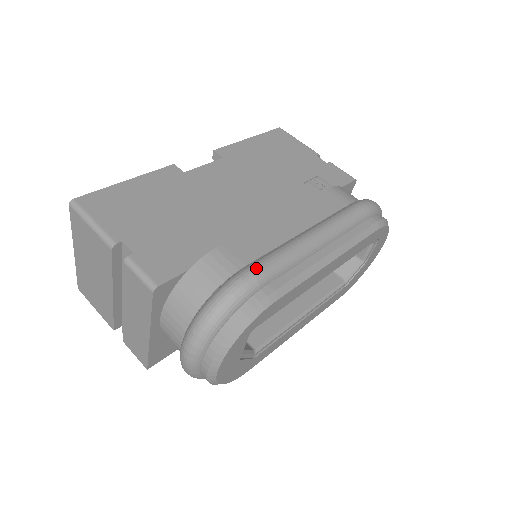
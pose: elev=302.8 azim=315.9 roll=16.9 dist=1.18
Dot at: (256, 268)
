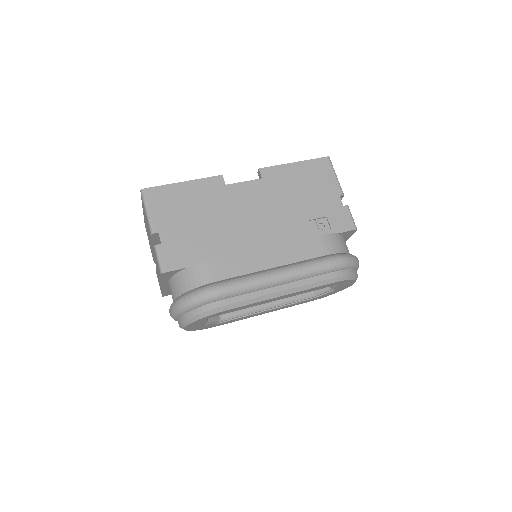
Dot at: (222, 287)
